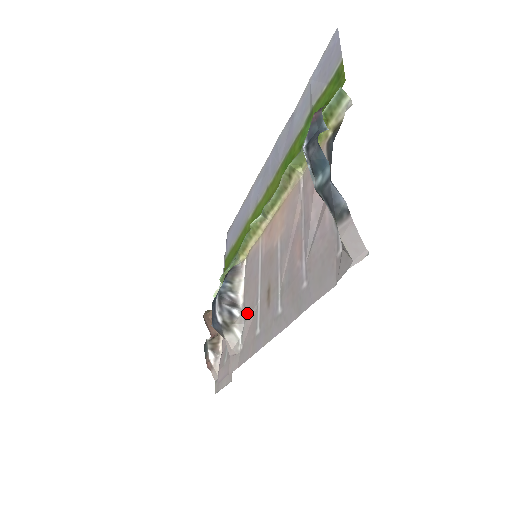
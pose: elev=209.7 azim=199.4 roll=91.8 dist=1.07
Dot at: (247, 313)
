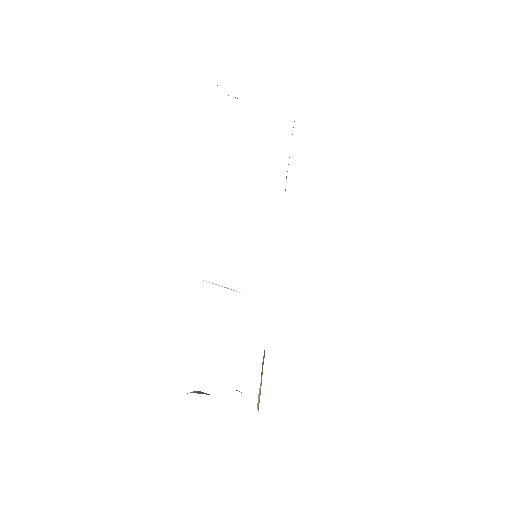
Dot at: occluded
